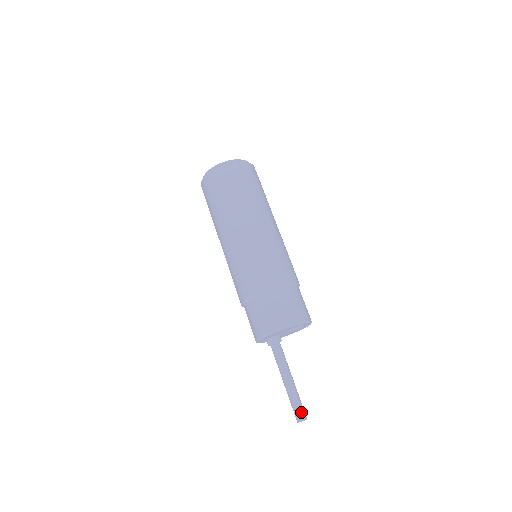
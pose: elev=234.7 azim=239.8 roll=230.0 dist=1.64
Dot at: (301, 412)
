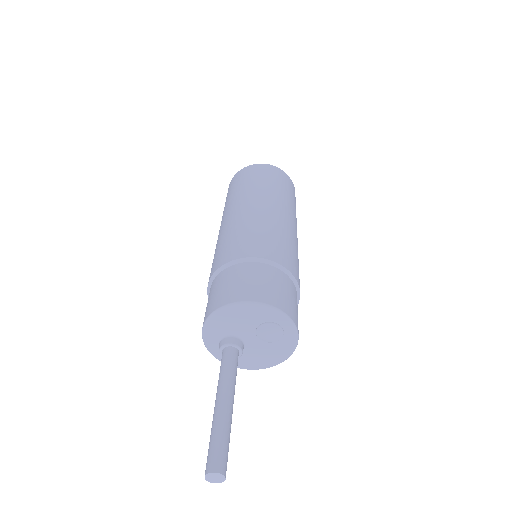
Dot at: (218, 456)
